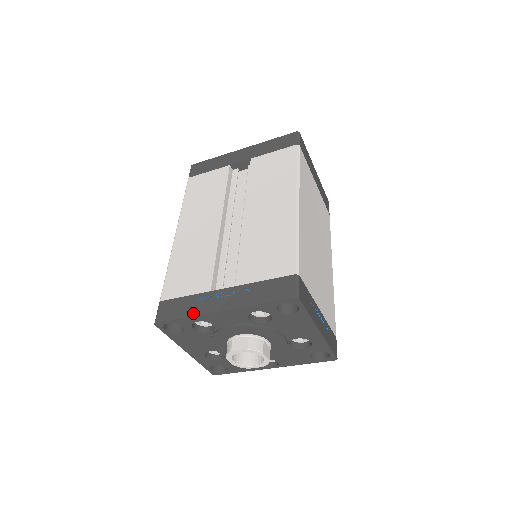
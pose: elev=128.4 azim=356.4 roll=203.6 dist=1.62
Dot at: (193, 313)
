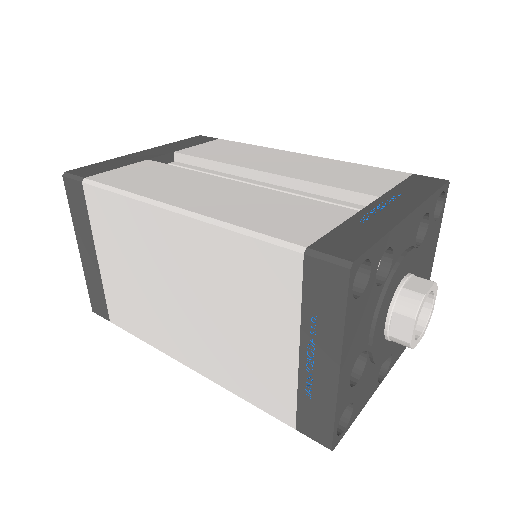
Dot at: (385, 228)
